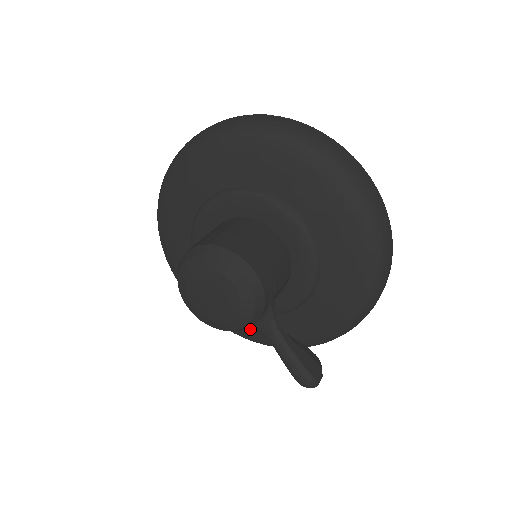
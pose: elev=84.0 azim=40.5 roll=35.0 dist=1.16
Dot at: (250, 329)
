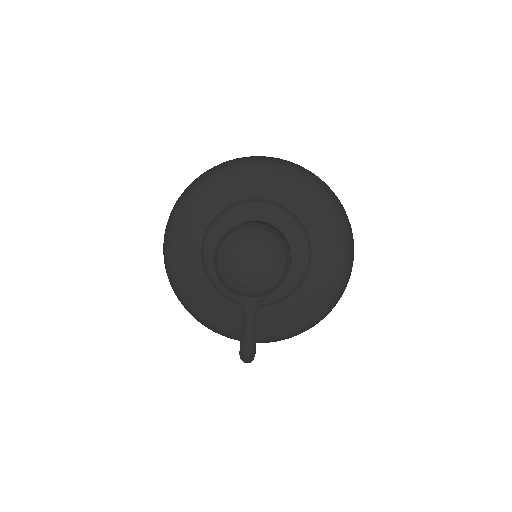
Dot at: (199, 298)
